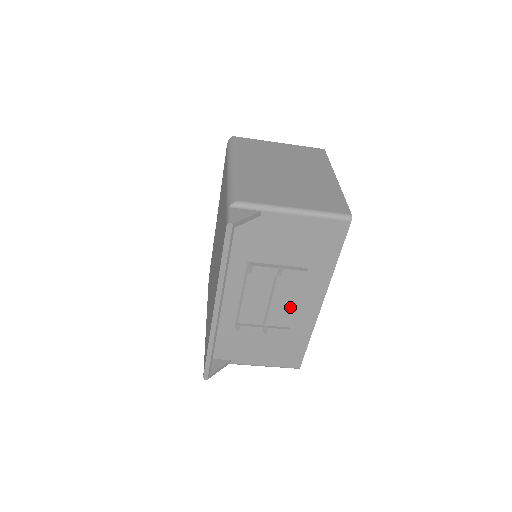
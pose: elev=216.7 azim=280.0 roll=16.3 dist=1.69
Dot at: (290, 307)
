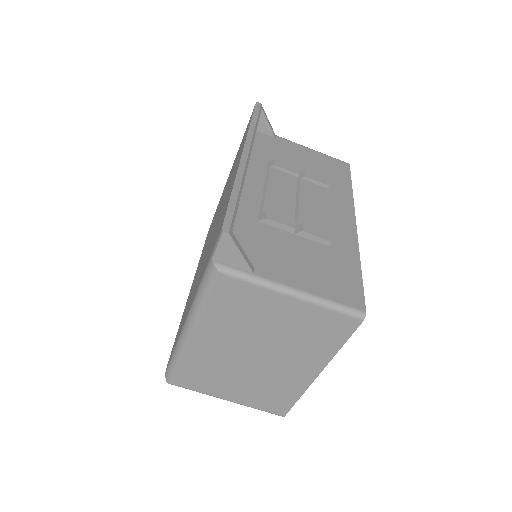
Dot at: (322, 216)
